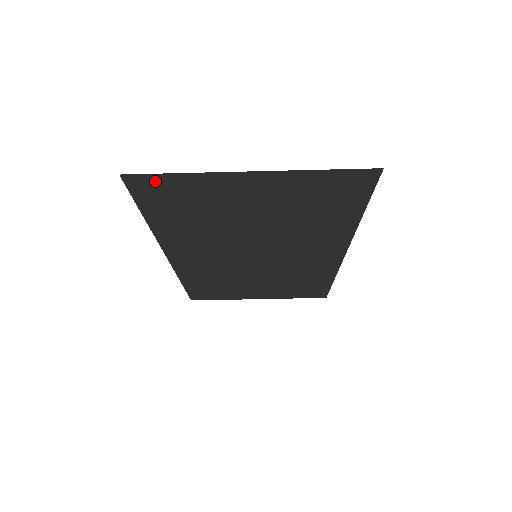
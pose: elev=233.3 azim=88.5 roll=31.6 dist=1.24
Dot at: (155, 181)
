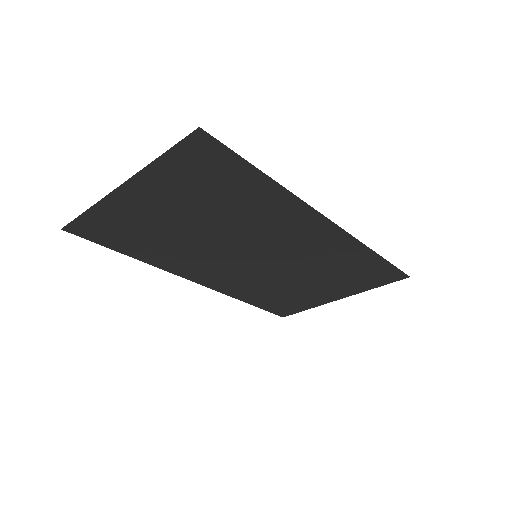
Dot at: (84, 224)
